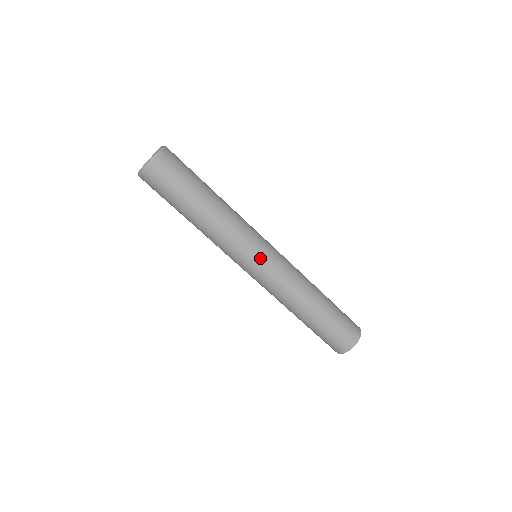
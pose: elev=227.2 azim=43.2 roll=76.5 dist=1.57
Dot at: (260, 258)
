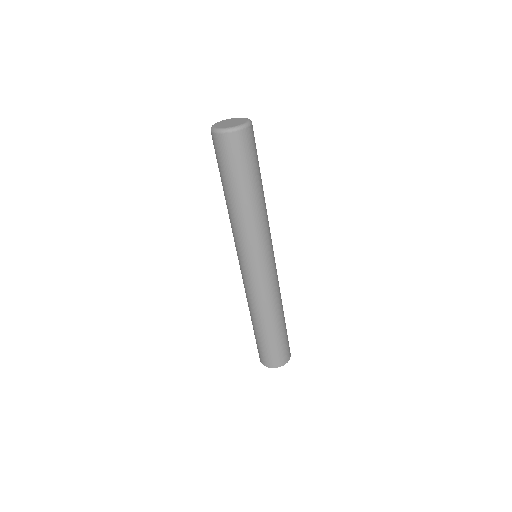
Dot at: (264, 263)
